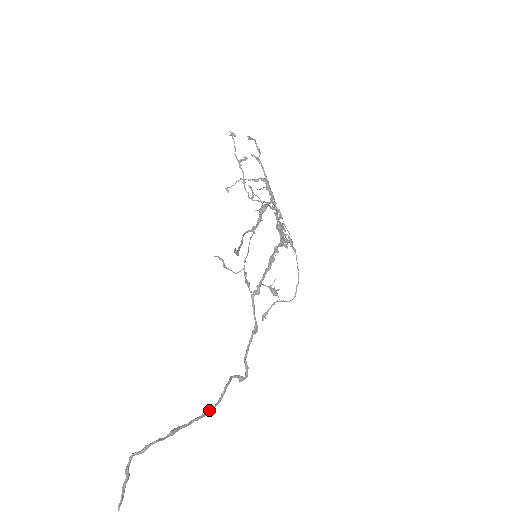
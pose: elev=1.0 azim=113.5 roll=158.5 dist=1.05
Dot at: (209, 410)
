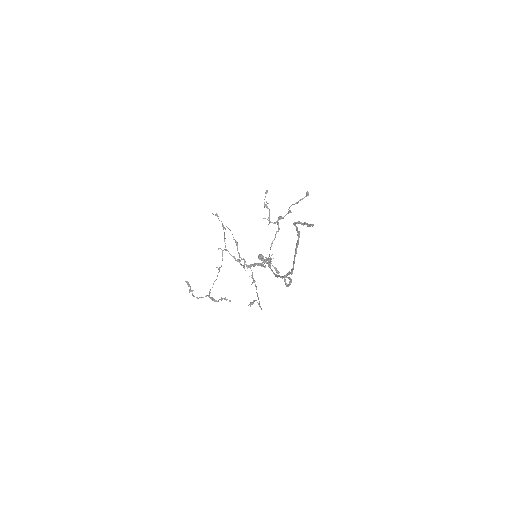
Dot at: (293, 268)
